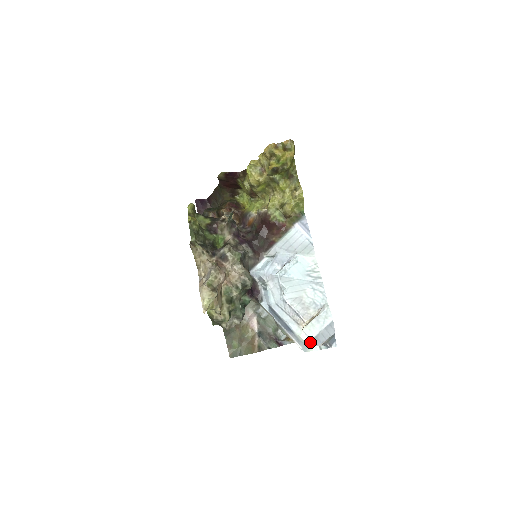
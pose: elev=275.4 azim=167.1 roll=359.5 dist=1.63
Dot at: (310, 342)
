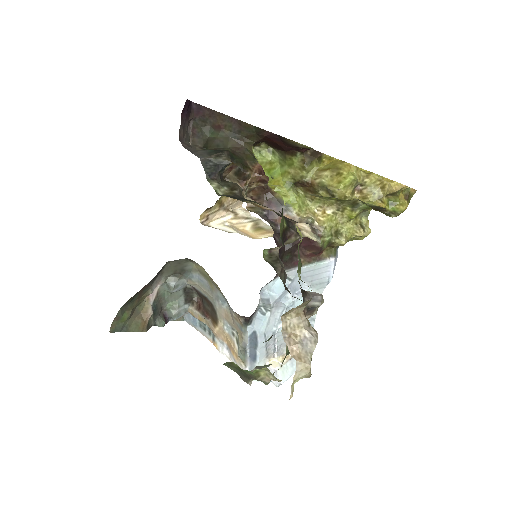
Dot at: occluded
